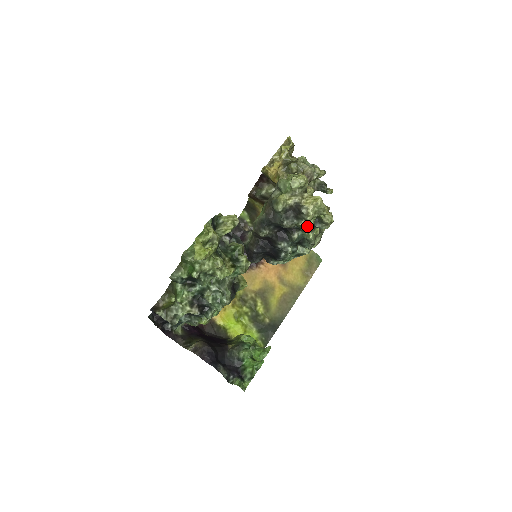
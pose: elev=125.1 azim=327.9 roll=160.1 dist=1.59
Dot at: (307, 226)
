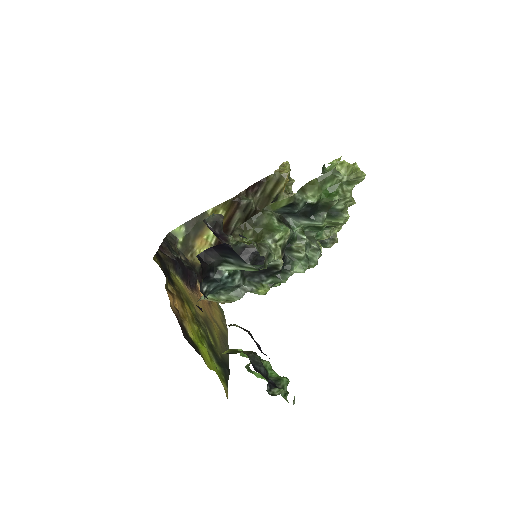
Dot at: occluded
